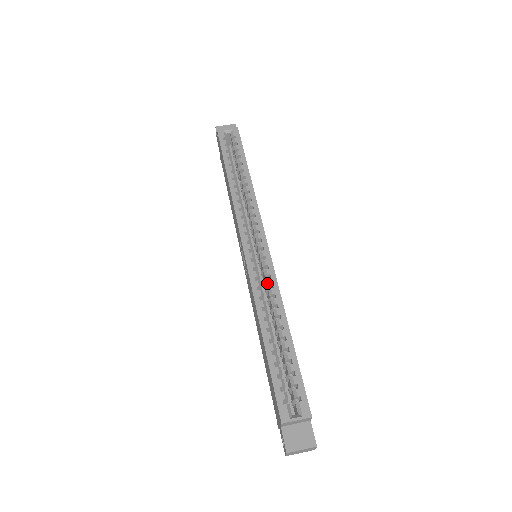
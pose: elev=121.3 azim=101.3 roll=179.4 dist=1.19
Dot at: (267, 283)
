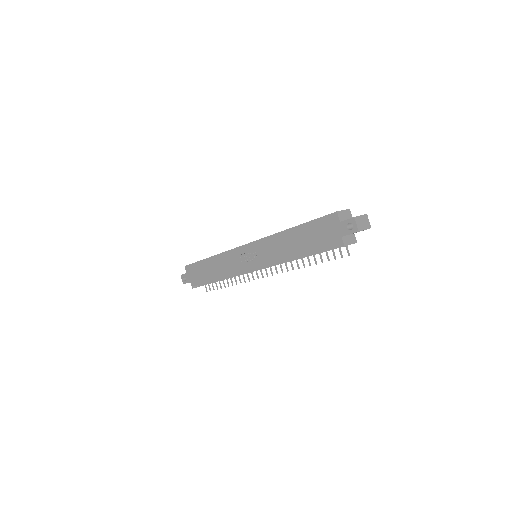
Dot at: occluded
